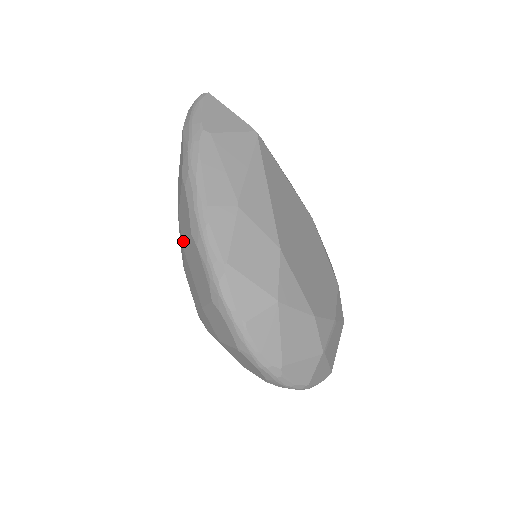
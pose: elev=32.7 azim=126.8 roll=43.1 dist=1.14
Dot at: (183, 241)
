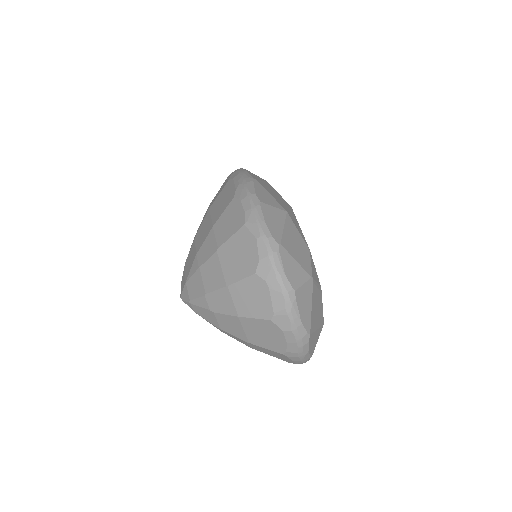
Dot at: (211, 204)
